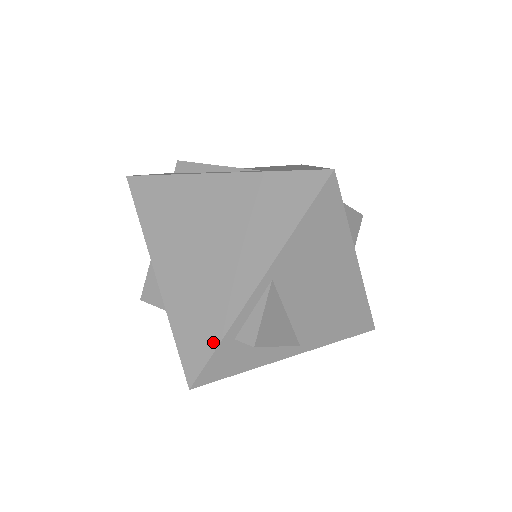
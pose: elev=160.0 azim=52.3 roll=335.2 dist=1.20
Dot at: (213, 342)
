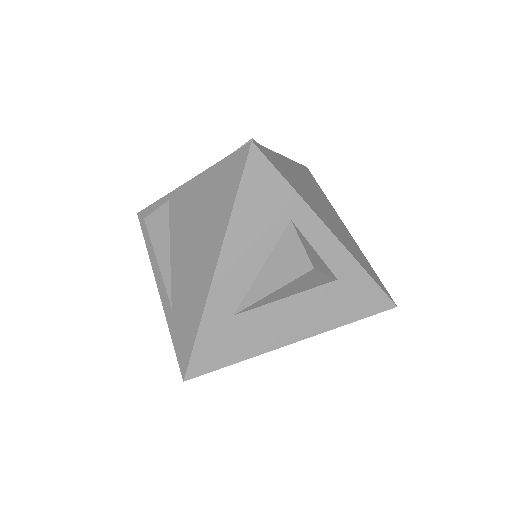
Dot at: occluded
